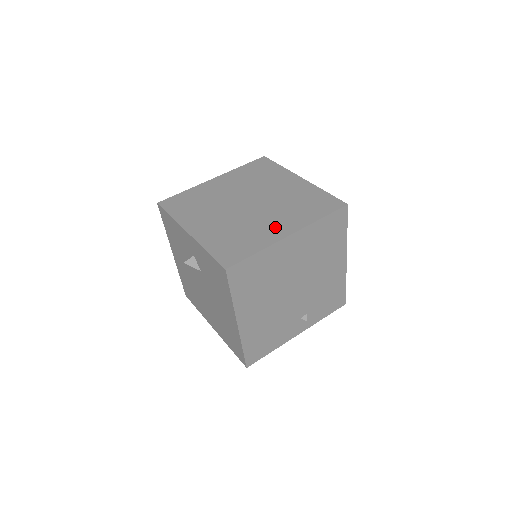
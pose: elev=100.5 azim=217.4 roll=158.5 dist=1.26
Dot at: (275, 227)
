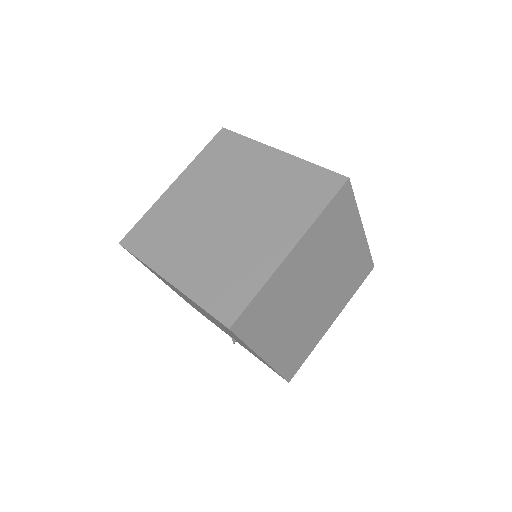
Dot at: (180, 260)
